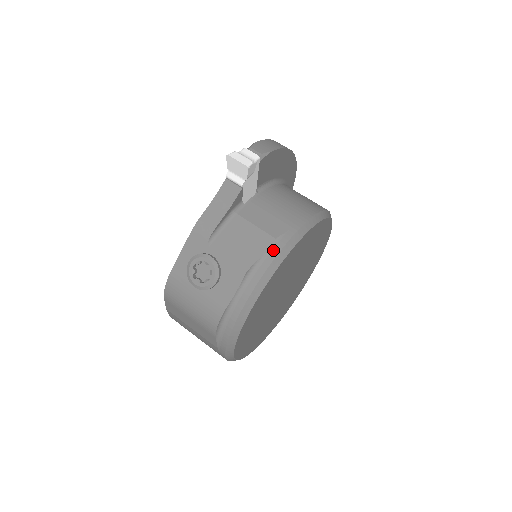
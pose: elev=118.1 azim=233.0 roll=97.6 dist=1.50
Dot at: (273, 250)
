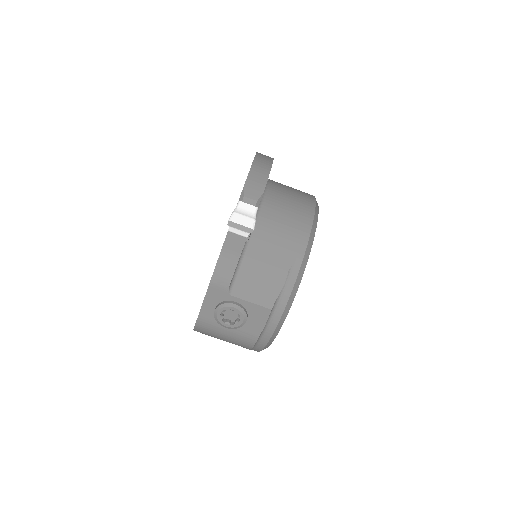
Dot at: (289, 283)
